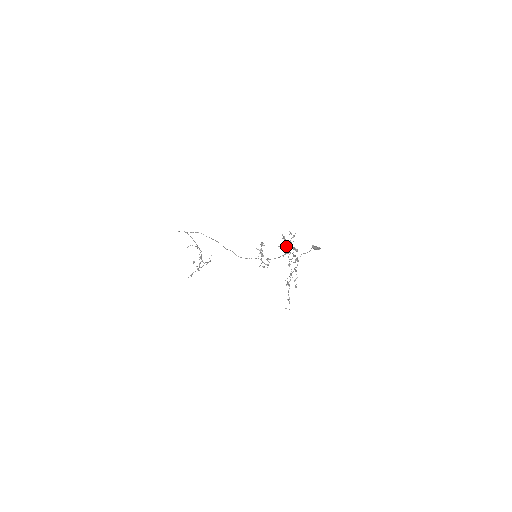
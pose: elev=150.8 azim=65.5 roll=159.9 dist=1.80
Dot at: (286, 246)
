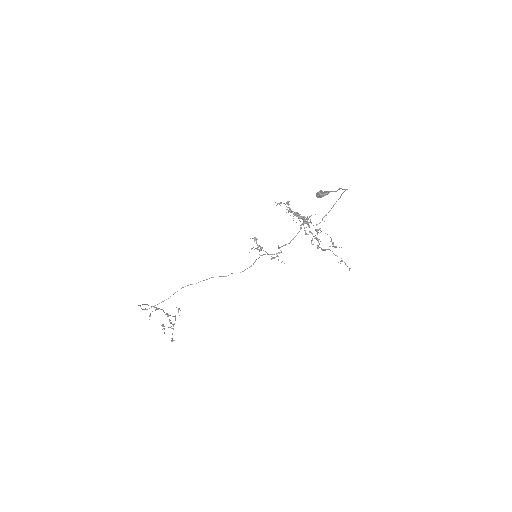
Dot at: occluded
